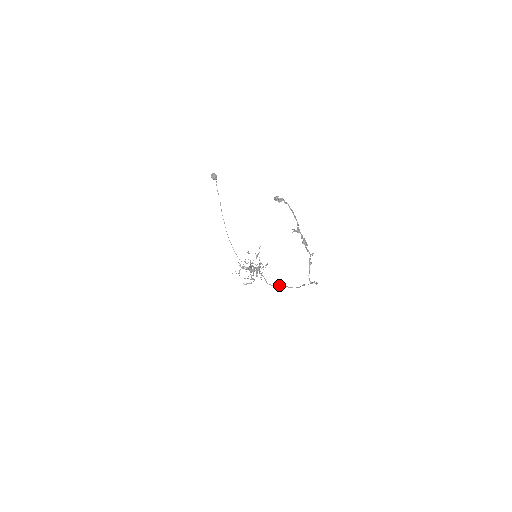
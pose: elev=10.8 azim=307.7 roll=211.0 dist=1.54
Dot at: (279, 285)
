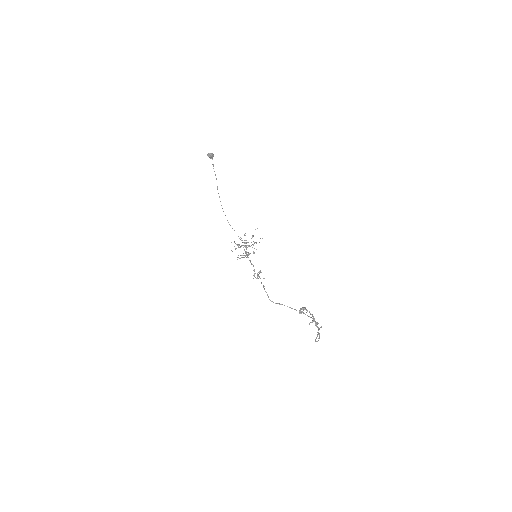
Dot at: (281, 304)
